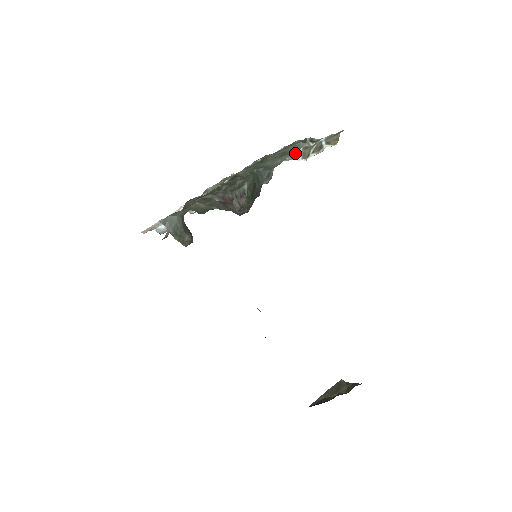
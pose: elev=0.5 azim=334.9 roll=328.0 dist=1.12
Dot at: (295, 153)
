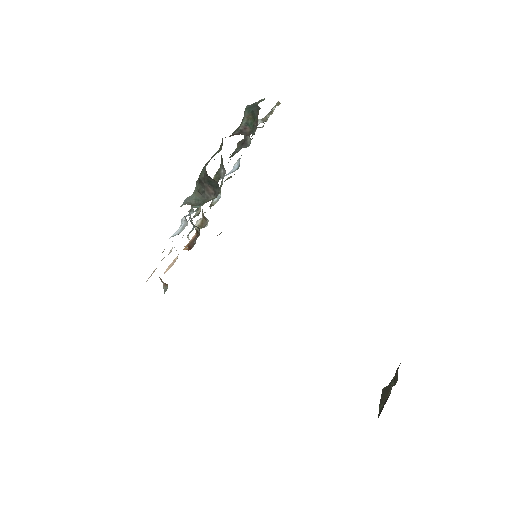
Dot at: occluded
